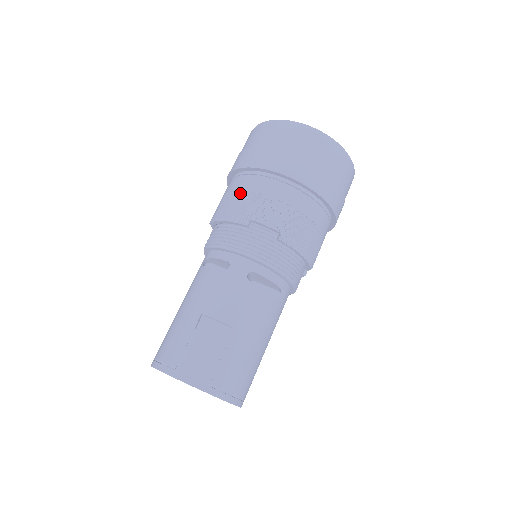
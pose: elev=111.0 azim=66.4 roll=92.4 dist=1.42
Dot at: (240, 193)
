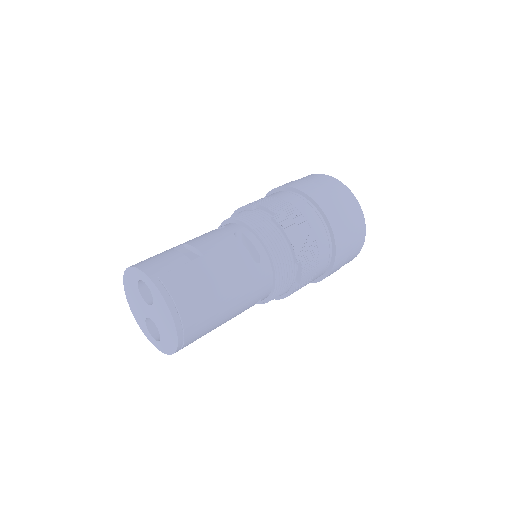
Dot at: occluded
